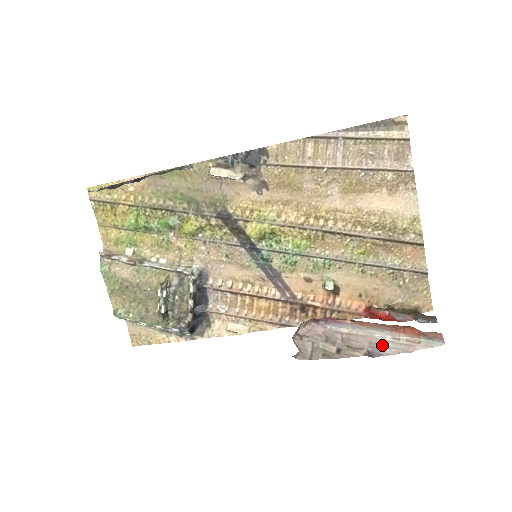
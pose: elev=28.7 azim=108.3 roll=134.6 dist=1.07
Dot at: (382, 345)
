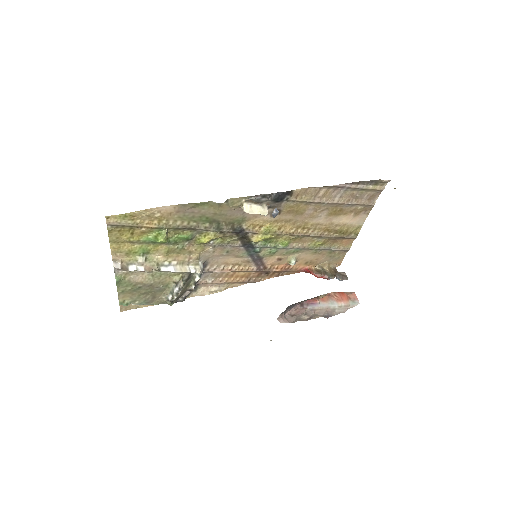
Dot at: (333, 312)
